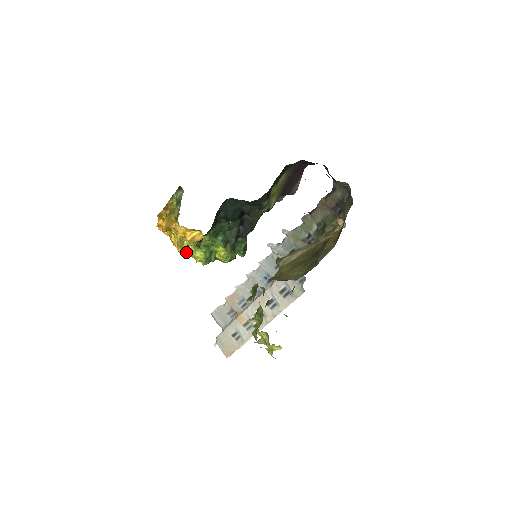
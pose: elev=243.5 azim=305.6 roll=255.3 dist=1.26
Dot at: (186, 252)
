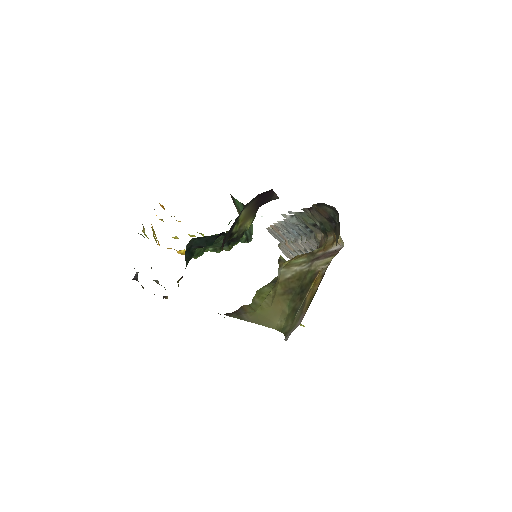
Dot at: occluded
